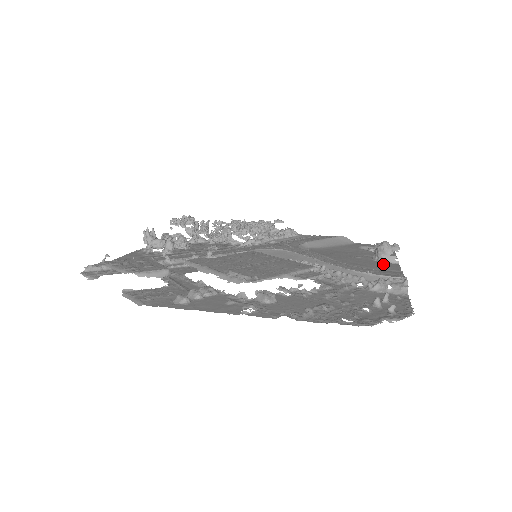
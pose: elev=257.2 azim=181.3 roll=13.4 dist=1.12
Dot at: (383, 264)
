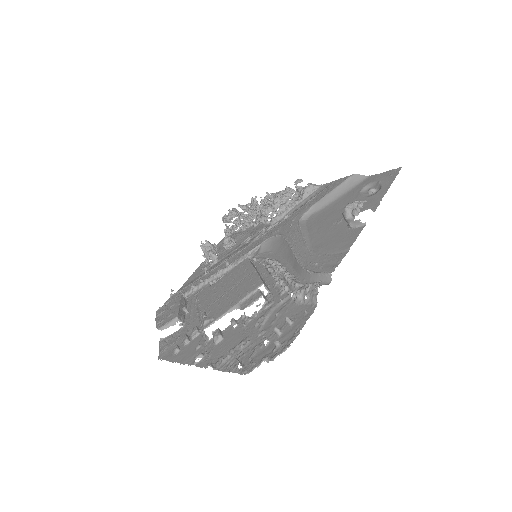
Dot at: (347, 234)
